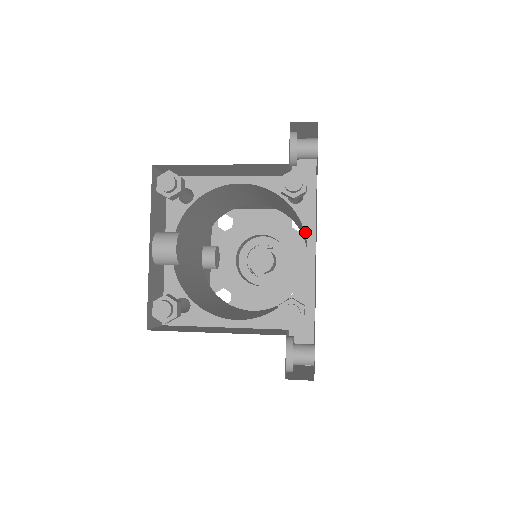
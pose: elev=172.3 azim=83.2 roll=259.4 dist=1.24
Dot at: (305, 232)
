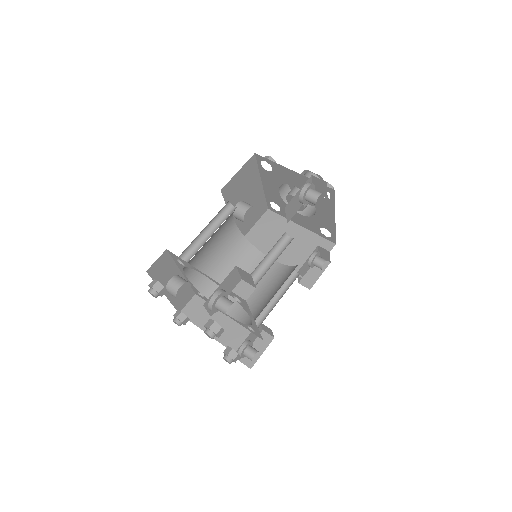
Dot at: (248, 314)
